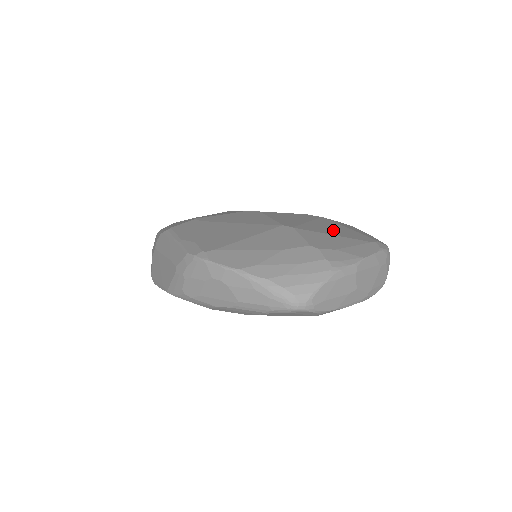
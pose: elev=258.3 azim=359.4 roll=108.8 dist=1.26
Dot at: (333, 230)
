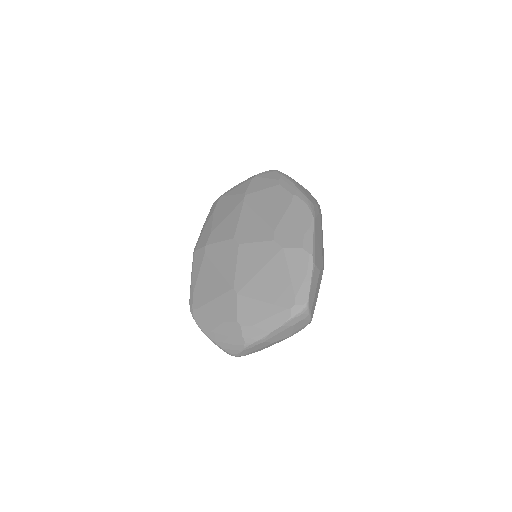
Dot at: (269, 288)
